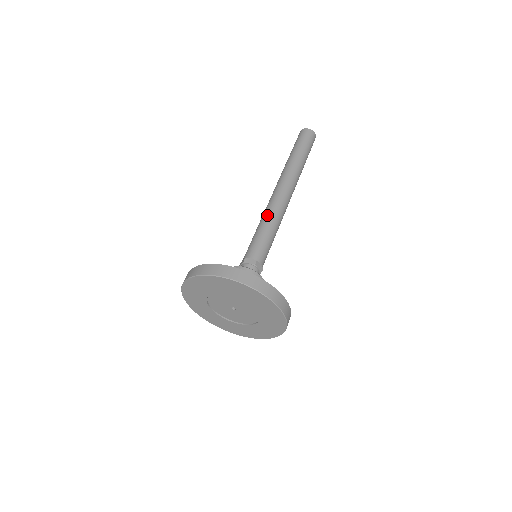
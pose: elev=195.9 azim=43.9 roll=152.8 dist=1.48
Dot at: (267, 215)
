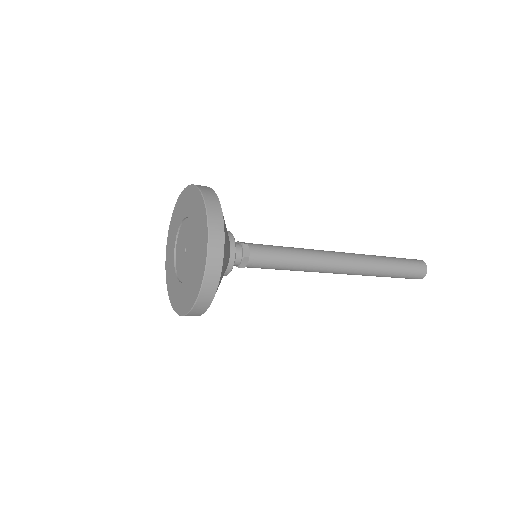
Dot at: (301, 248)
